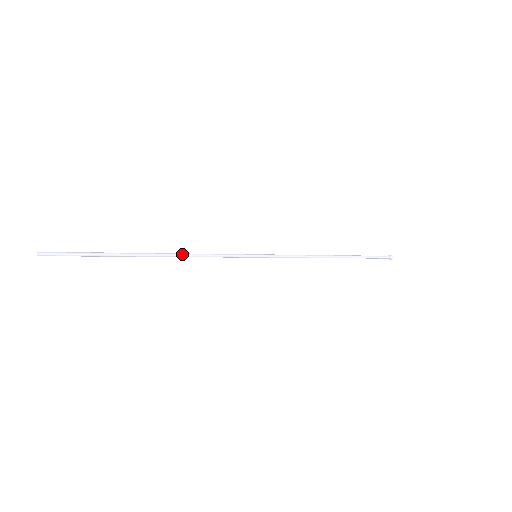
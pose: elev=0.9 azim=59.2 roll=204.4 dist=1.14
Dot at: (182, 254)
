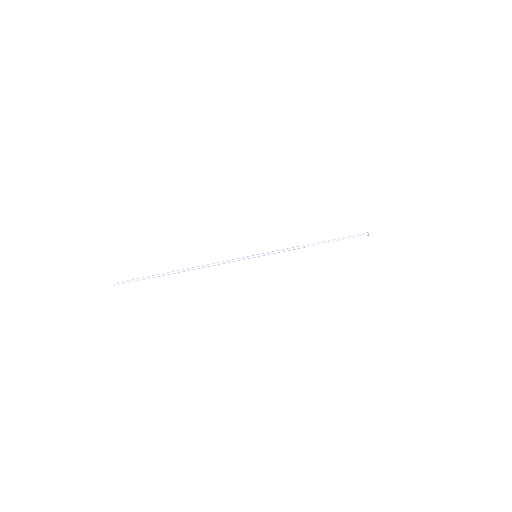
Dot at: (203, 267)
